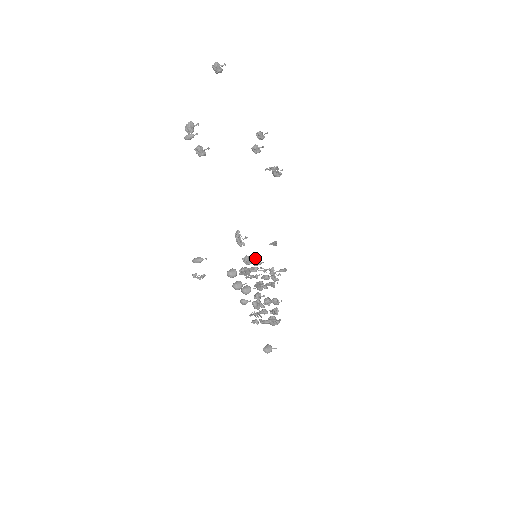
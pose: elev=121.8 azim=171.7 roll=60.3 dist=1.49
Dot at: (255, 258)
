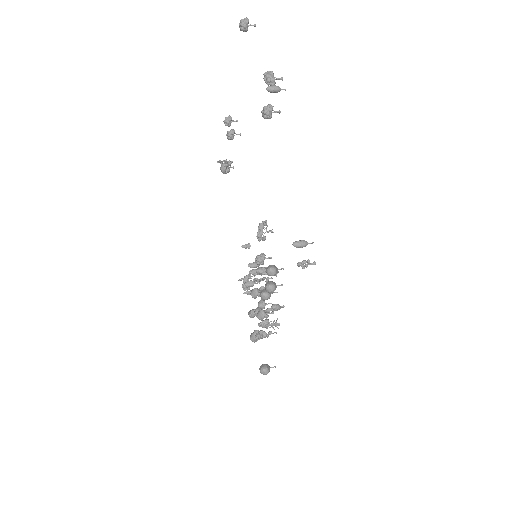
Dot at: (271, 257)
